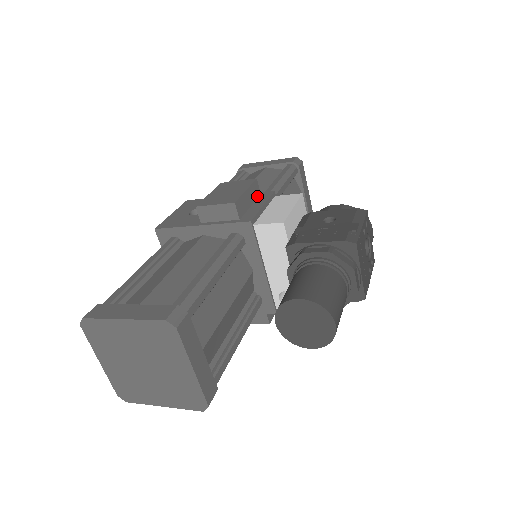
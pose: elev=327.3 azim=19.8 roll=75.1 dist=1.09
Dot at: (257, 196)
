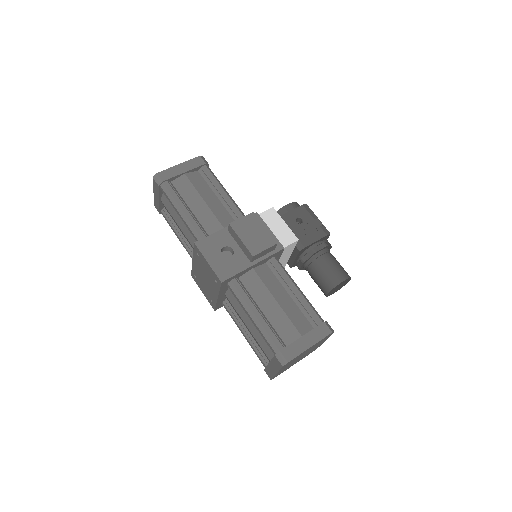
Dot at: occluded
